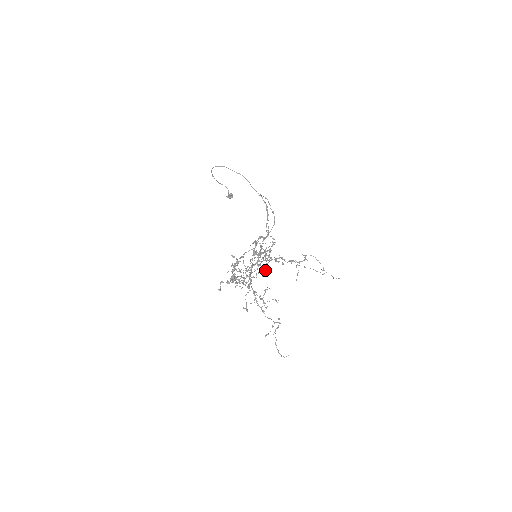
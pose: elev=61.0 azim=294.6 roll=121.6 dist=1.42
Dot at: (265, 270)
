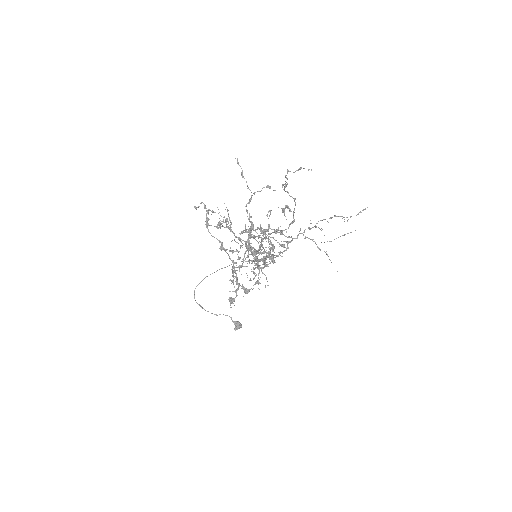
Dot at: occluded
